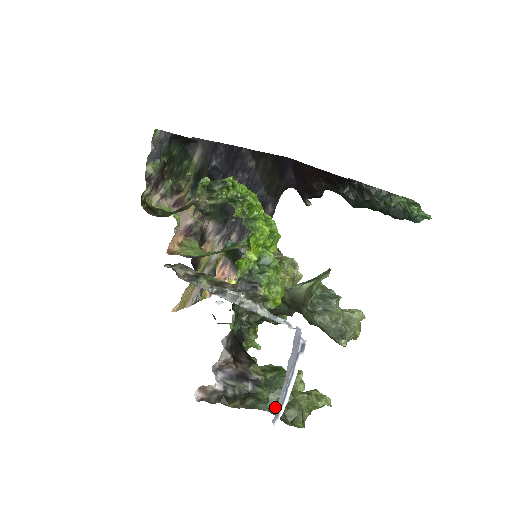
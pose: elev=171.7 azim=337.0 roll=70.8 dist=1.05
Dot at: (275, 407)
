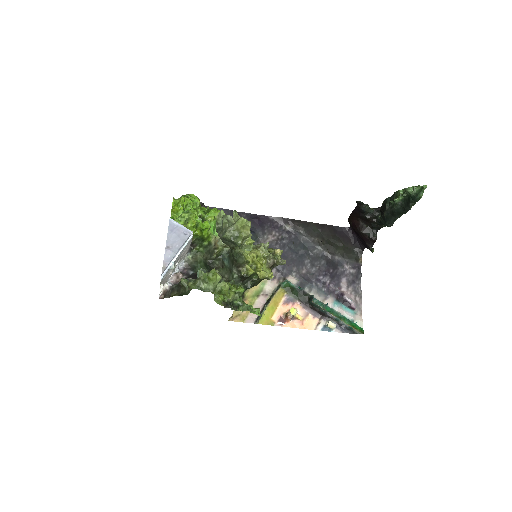
Dot at: occluded
